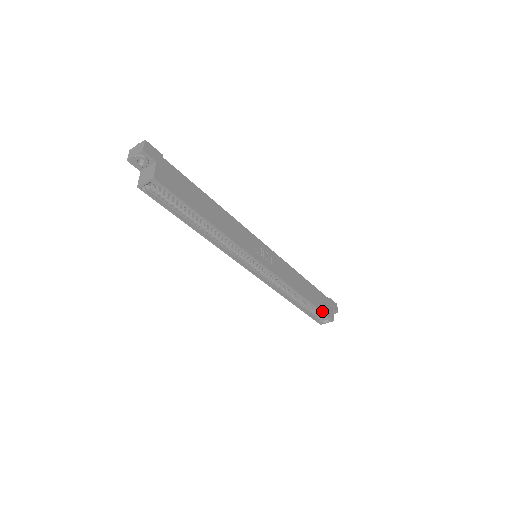
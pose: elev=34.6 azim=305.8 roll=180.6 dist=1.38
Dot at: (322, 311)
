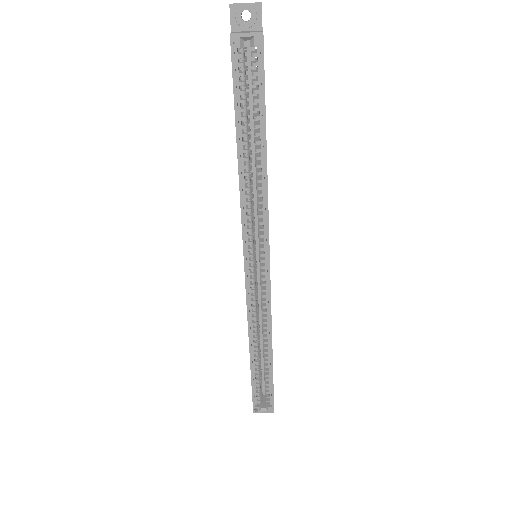
Dot at: (273, 387)
